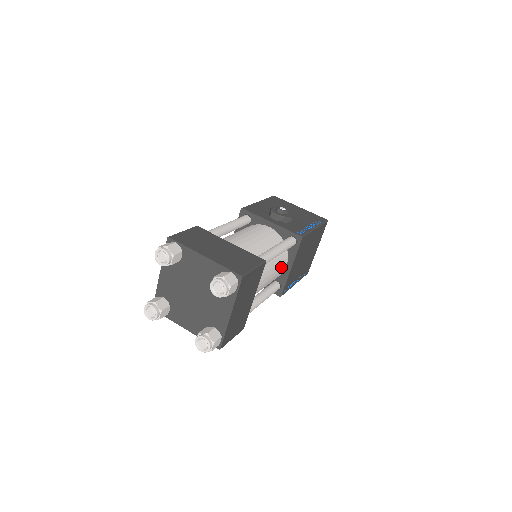
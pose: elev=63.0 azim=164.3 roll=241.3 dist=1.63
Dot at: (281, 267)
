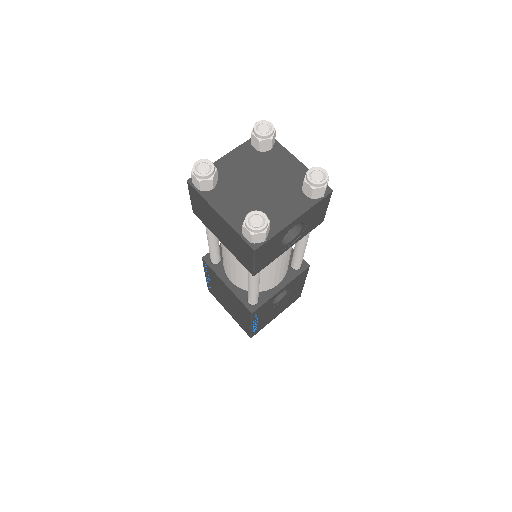
Dot at: occluded
